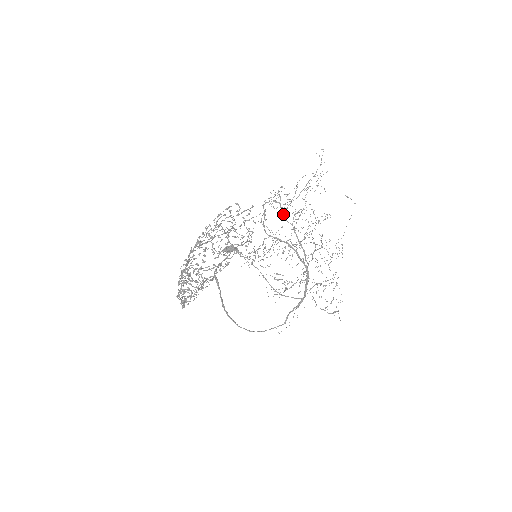
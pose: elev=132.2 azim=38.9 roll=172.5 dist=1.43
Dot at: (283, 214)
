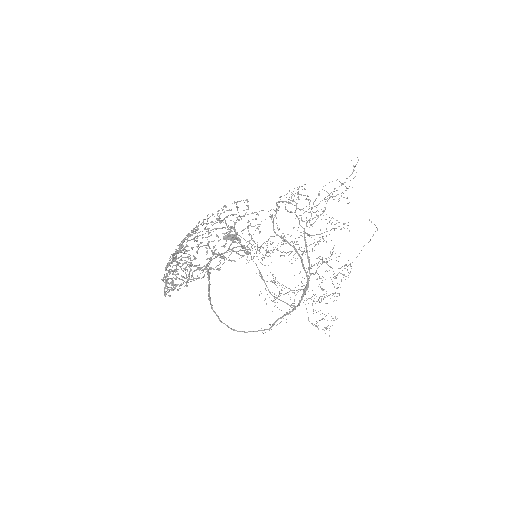
Dot at: (297, 216)
